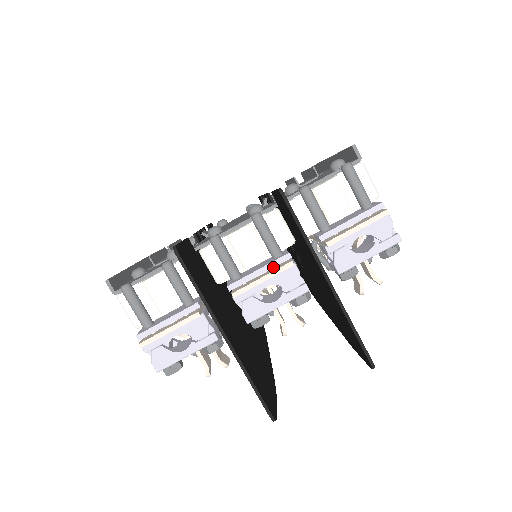
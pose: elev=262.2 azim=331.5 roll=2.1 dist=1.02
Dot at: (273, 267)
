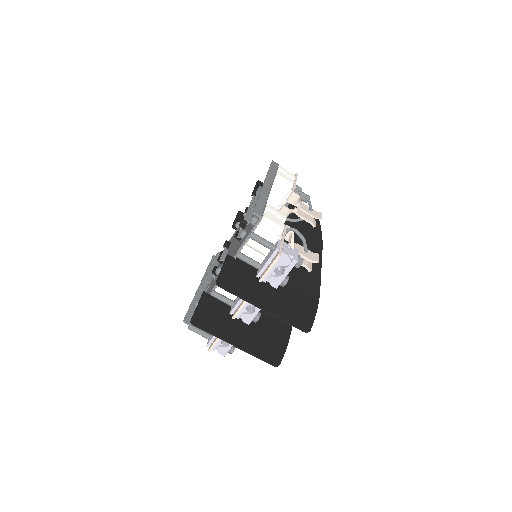
Dot at: occluded
